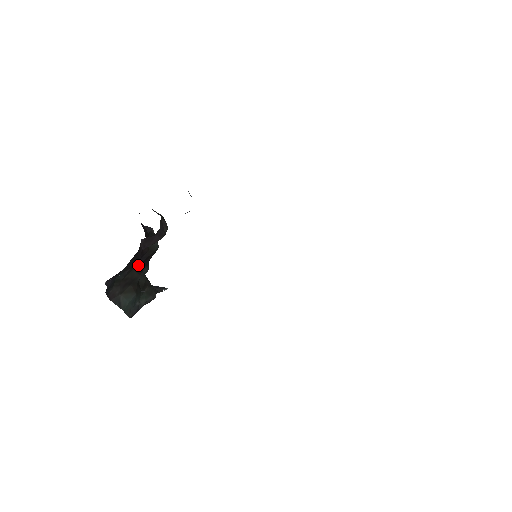
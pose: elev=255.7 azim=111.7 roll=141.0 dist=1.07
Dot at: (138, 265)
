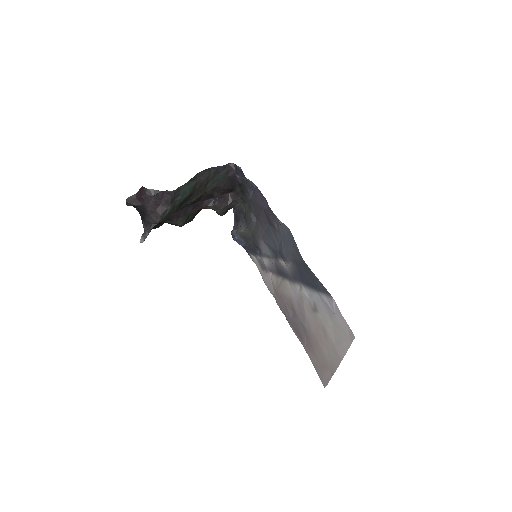
Dot at: (199, 199)
